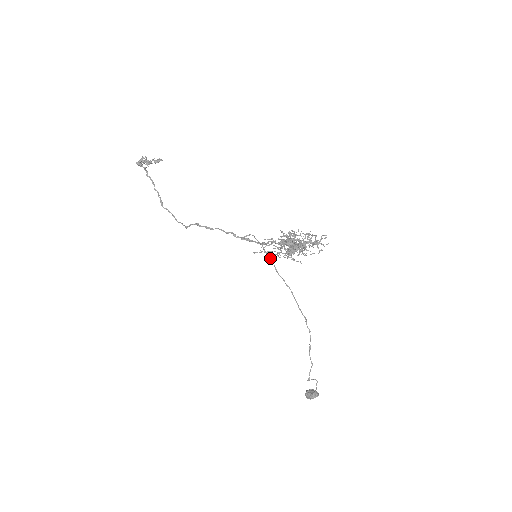
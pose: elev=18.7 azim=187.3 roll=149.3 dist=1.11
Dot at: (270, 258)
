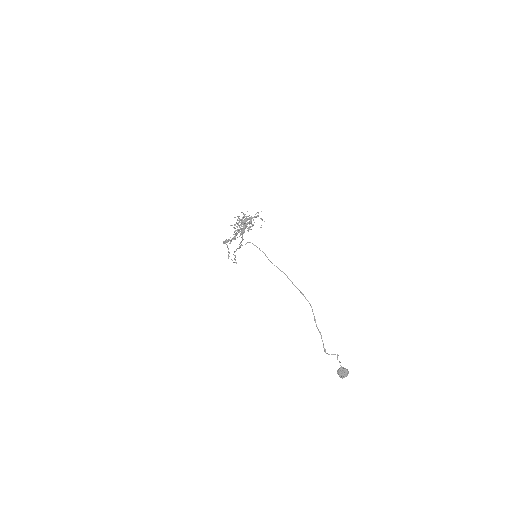
Dot at: (265, 254)
